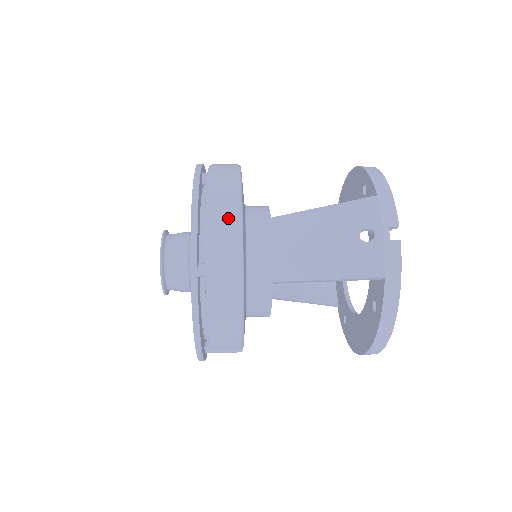
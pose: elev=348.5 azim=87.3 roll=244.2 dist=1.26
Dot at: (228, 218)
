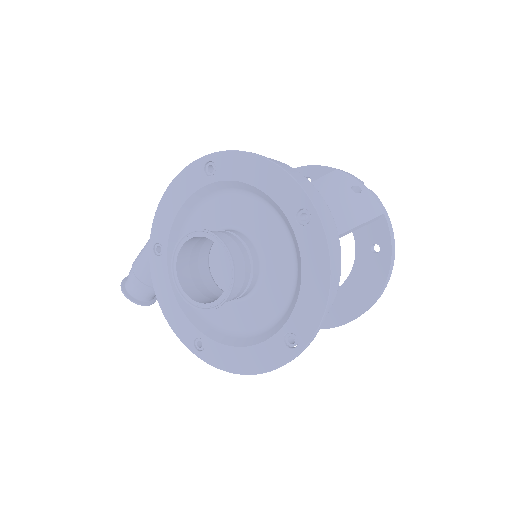
Dot at: (296, 173)
